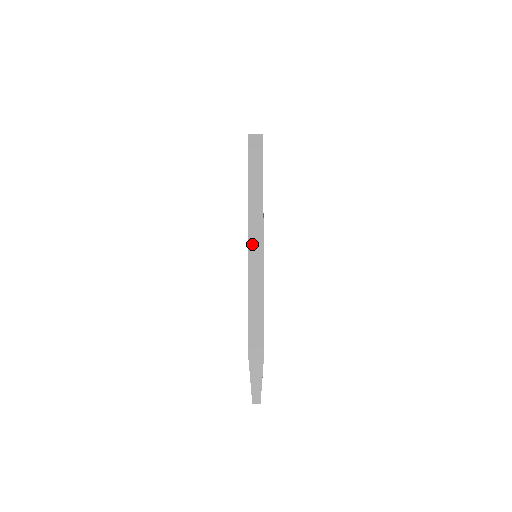
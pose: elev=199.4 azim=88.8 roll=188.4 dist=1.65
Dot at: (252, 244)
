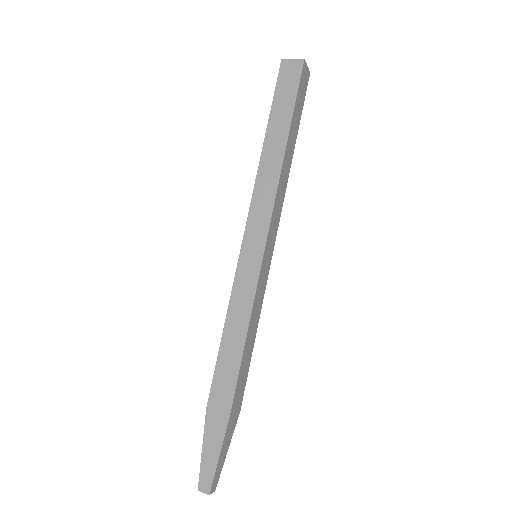
Dot at: (249, 236)
